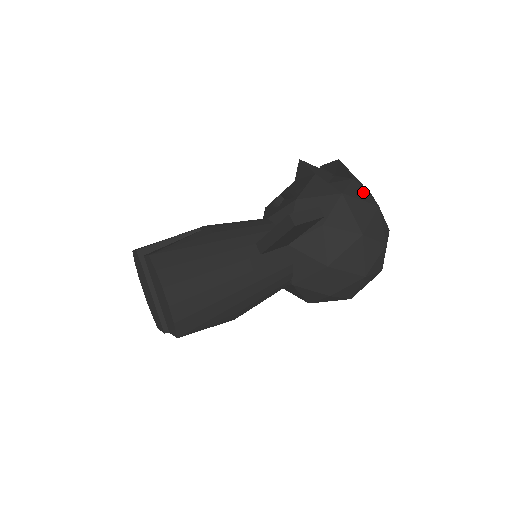
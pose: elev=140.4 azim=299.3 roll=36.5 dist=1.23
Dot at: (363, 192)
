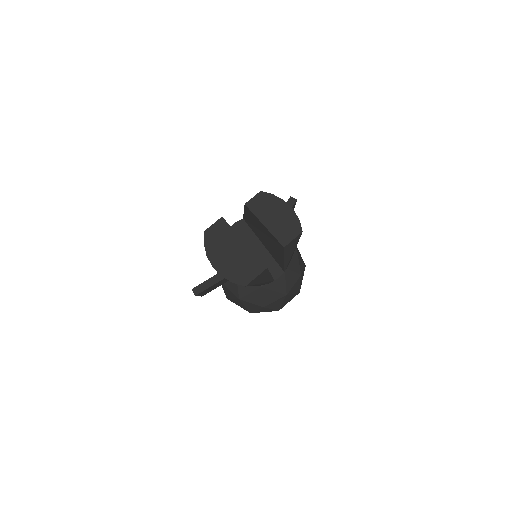
Dot at: occluded
